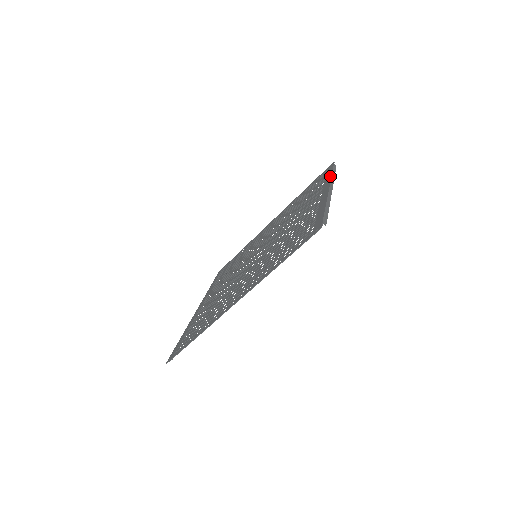
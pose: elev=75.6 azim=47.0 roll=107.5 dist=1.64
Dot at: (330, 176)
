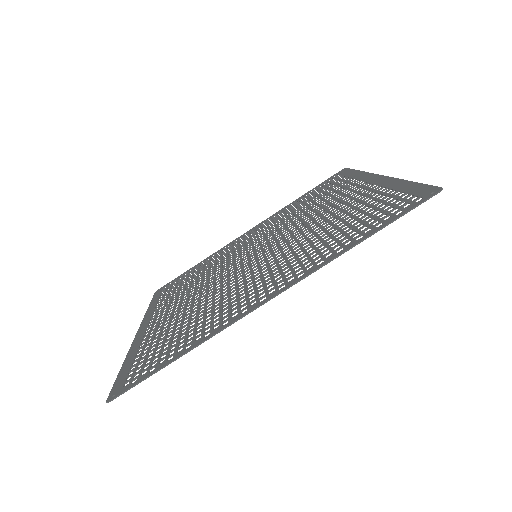
Dot at: (361, 172)
